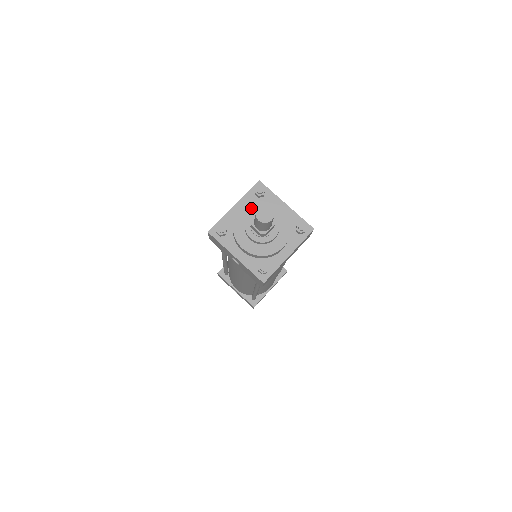
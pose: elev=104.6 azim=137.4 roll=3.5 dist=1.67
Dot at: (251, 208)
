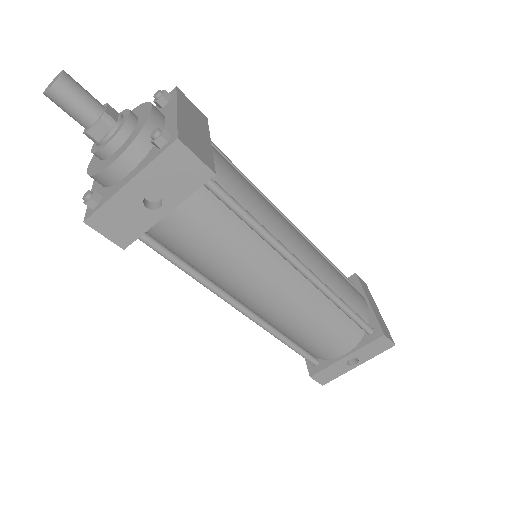
Dot at: occluded
